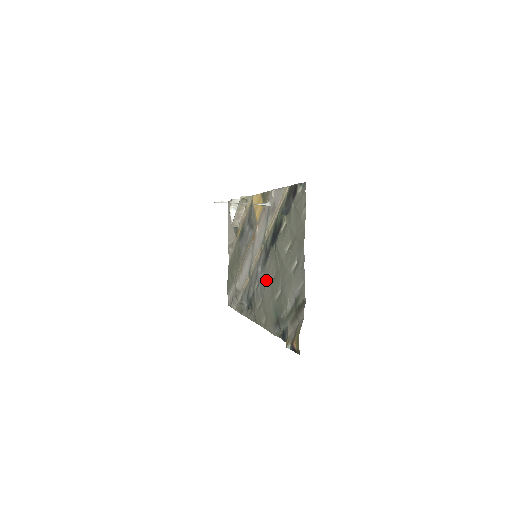
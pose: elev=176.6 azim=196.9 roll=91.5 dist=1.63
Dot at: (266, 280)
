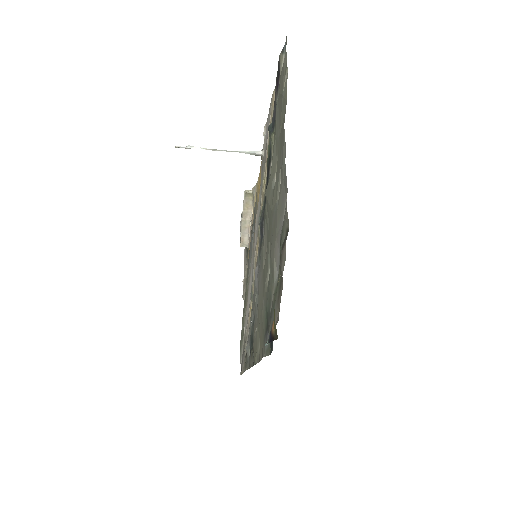
Dot at: (260, 272)
